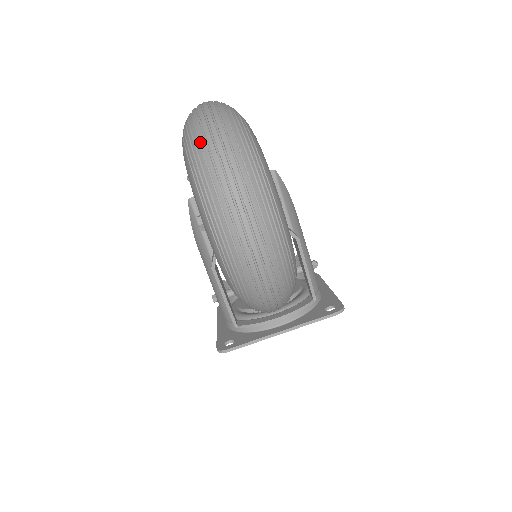
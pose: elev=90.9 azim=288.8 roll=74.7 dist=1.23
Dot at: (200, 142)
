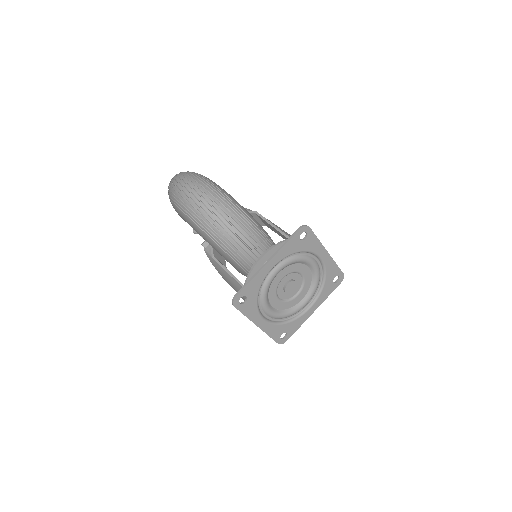
Dot at: occluded
